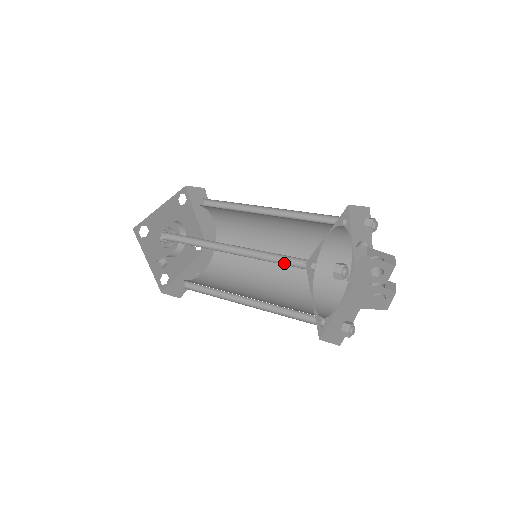
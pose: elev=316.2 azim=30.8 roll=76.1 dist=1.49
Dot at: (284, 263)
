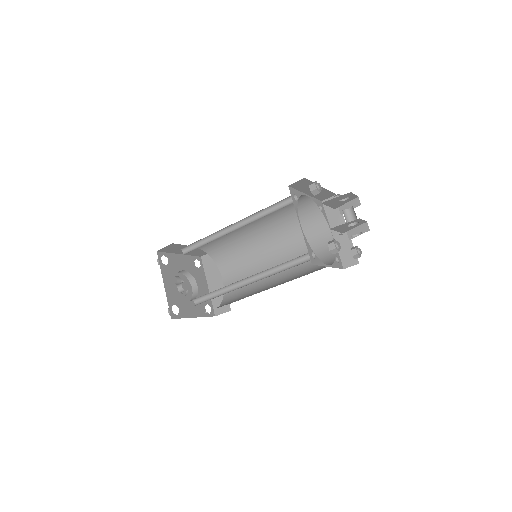
Dot at: occluded
